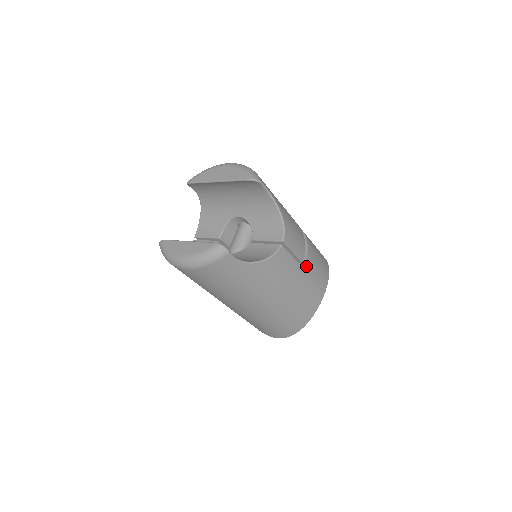
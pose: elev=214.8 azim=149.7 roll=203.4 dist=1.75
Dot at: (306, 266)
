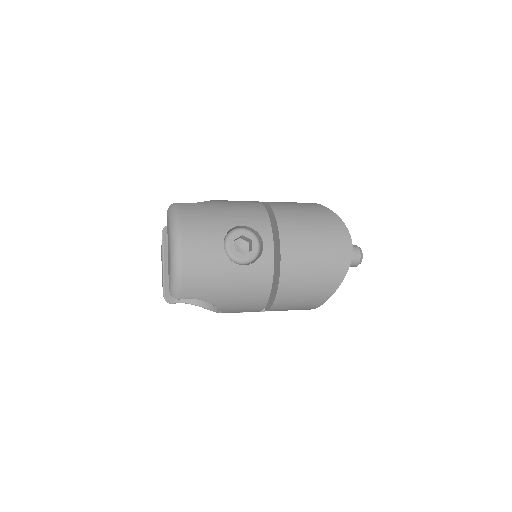
Dot at: occluded
